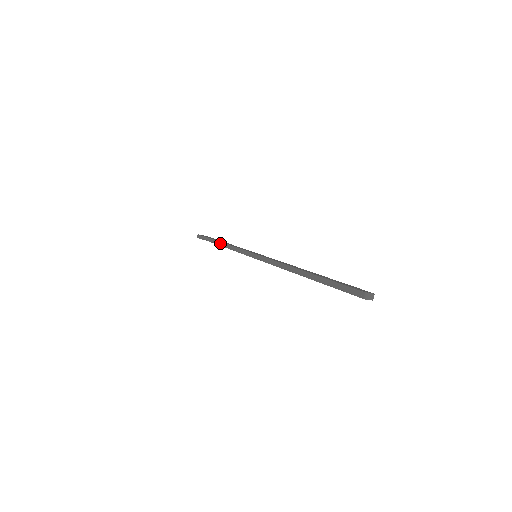
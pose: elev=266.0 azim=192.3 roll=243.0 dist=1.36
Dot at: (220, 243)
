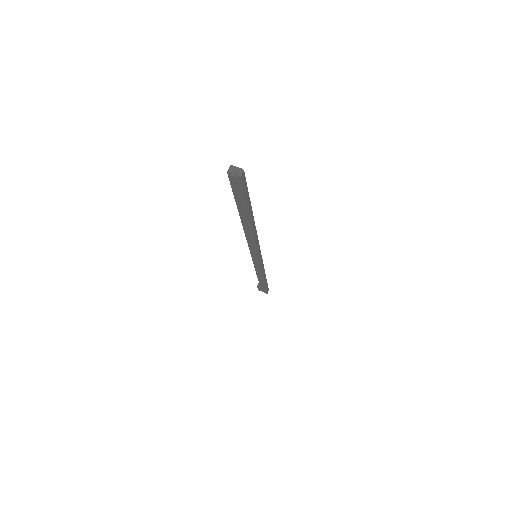
Dot at: occluded
